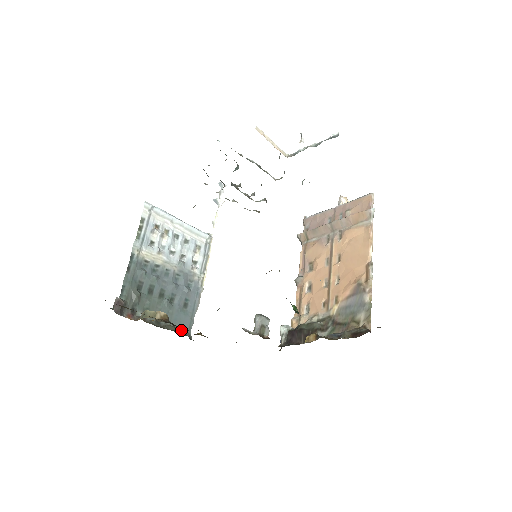
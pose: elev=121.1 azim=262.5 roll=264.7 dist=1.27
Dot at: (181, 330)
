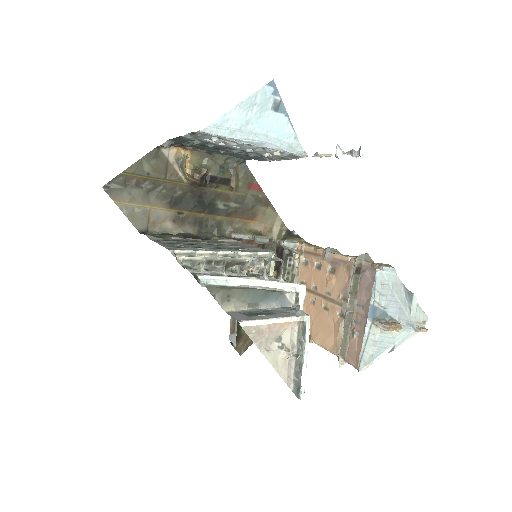
Dot at: (235, 158)
